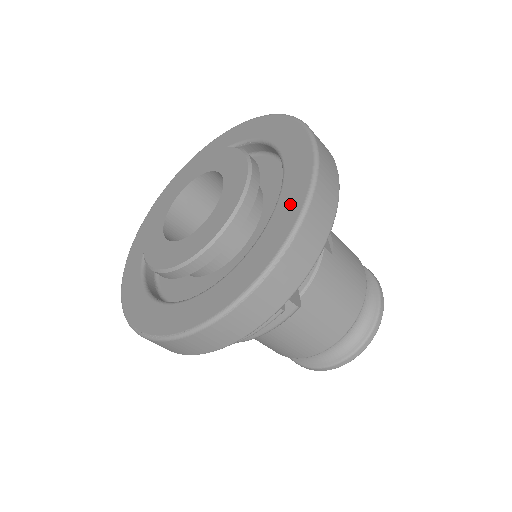
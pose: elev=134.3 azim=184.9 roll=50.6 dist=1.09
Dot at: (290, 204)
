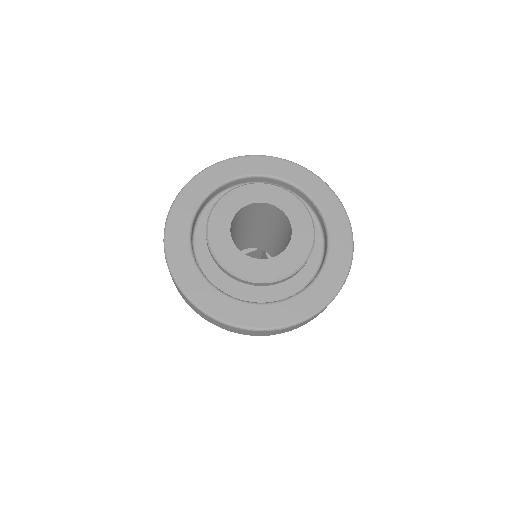
Dot at: (309, 302)
